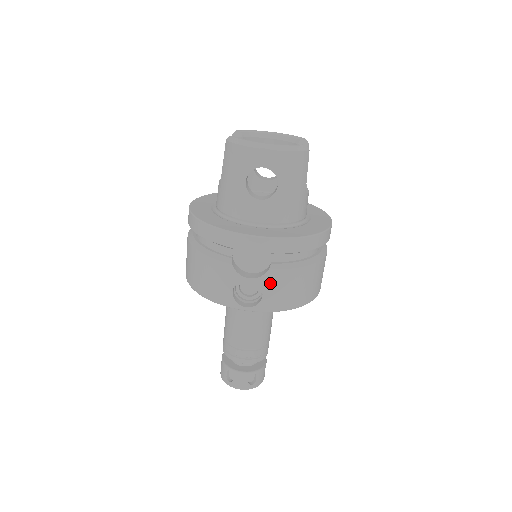
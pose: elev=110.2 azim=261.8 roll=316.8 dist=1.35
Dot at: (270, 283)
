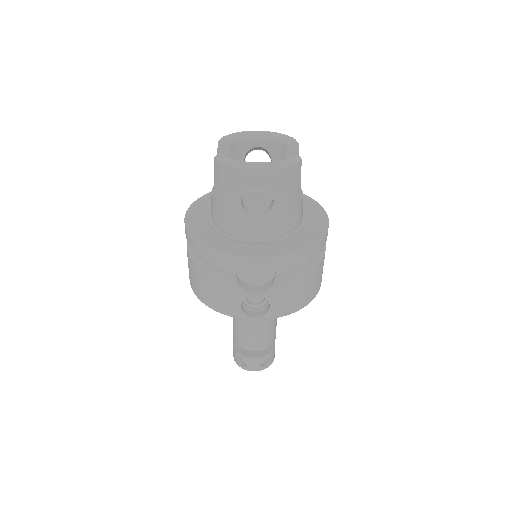
Dot at: (276, 295)
